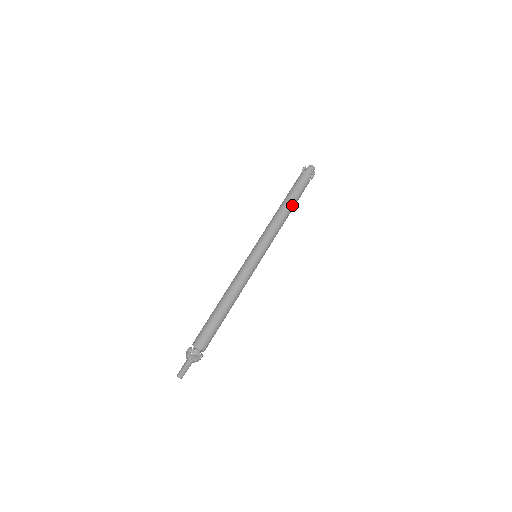
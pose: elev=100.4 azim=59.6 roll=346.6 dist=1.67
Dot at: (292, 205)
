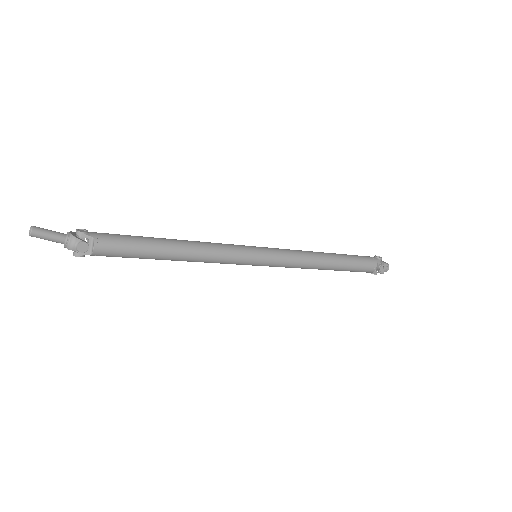
Dot at: (338, 258)
